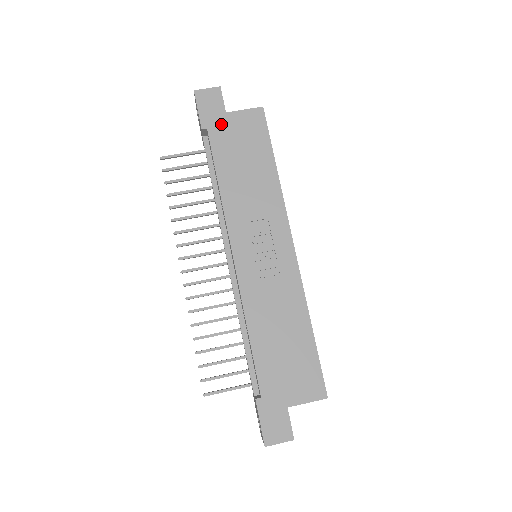
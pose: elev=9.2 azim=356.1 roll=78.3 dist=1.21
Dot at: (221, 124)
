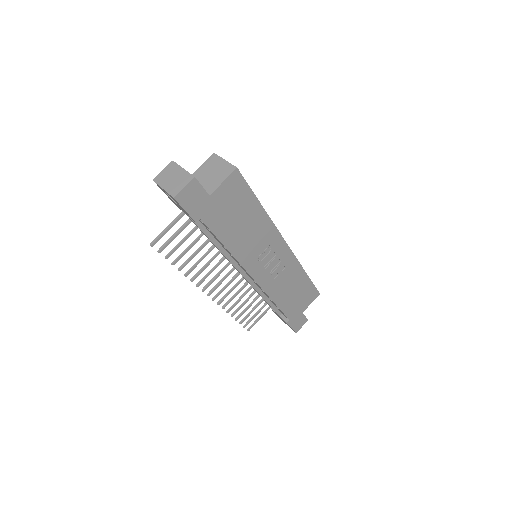
Dot at: (210, 208)
